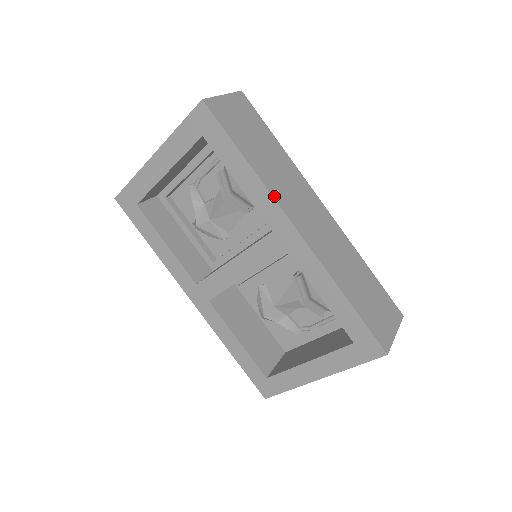
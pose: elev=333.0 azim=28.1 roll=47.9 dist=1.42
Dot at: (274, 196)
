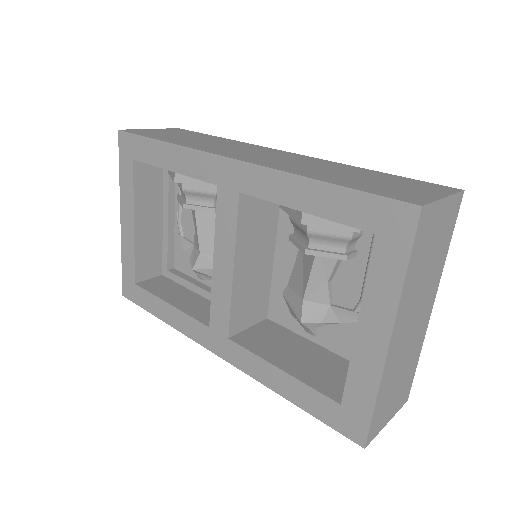
Dot at: (198, 149)
